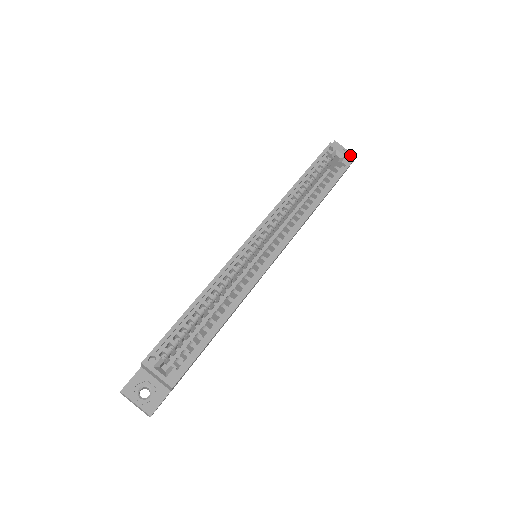
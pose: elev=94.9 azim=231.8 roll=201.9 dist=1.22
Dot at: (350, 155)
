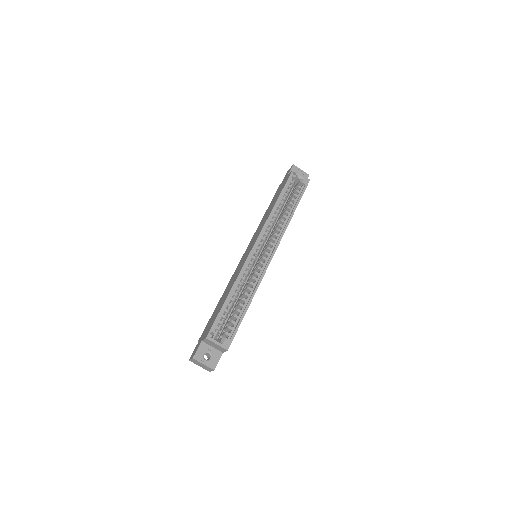
Dot at: (305, 174)
